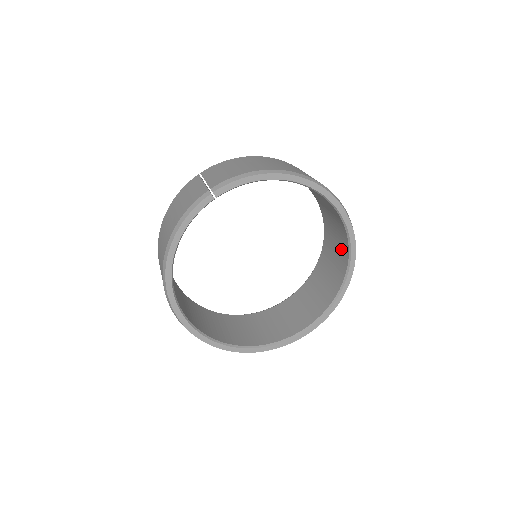
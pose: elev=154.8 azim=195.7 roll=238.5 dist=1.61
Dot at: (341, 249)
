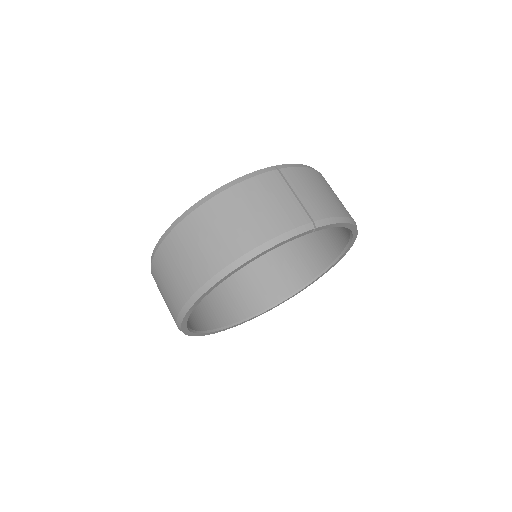
Dot at: (305, 267)
